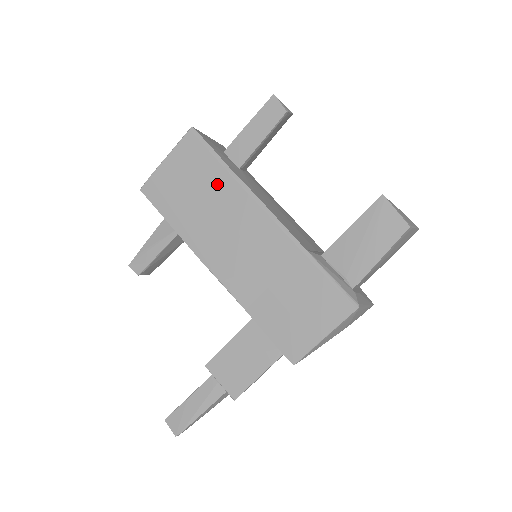
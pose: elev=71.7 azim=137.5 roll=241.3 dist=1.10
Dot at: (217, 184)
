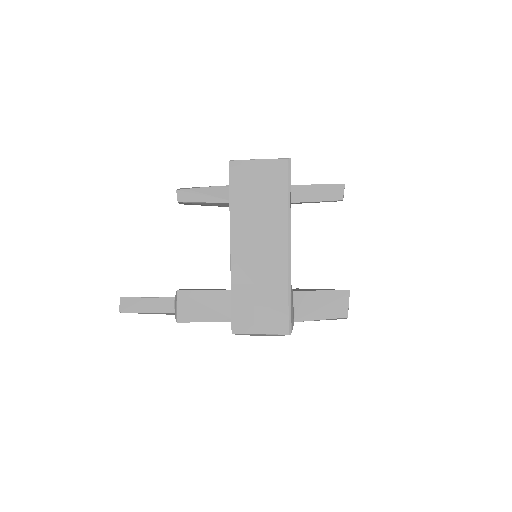
Dot at: (276, 204)
